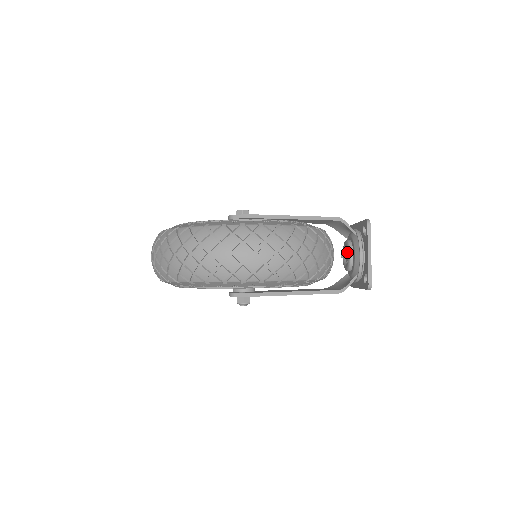
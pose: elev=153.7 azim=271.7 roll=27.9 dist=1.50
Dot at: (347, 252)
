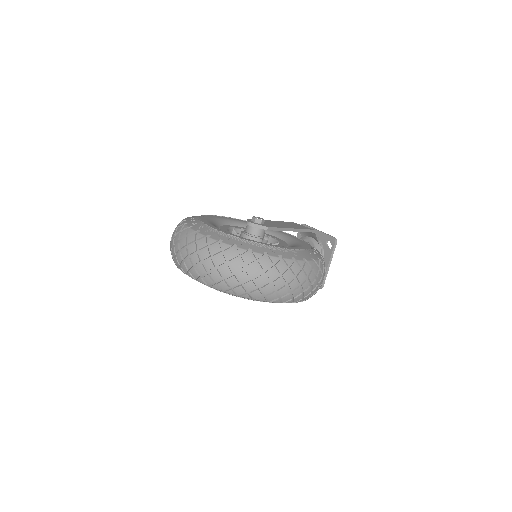
Dot at: occluded
